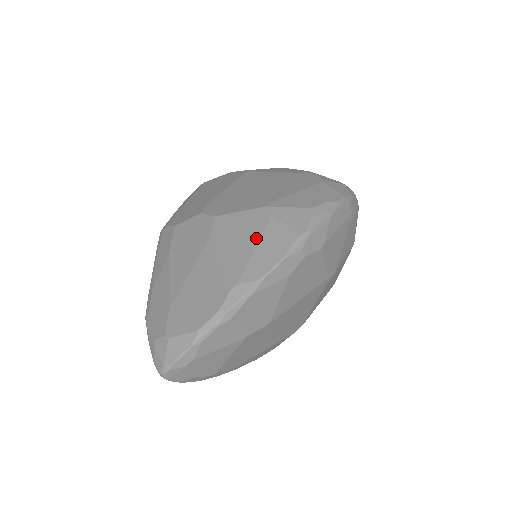
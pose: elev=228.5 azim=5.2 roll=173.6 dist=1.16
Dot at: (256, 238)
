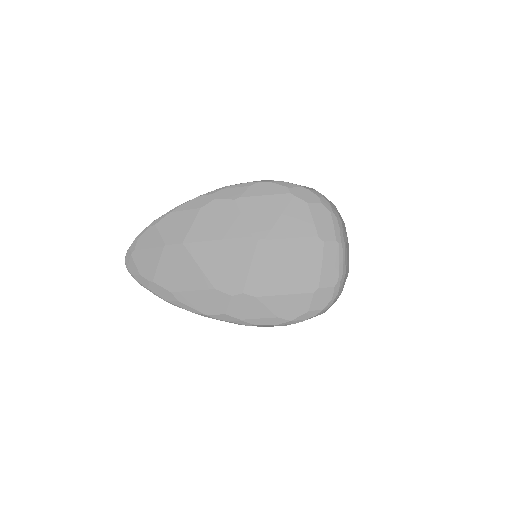
Dot at: occluded
